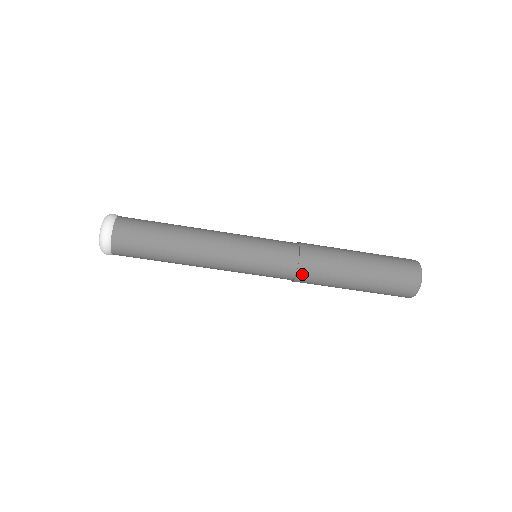
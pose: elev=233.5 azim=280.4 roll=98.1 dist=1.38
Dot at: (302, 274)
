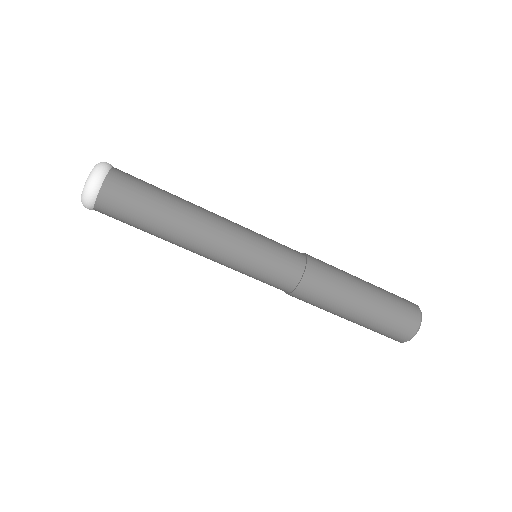
Dot at: (306, 283)
